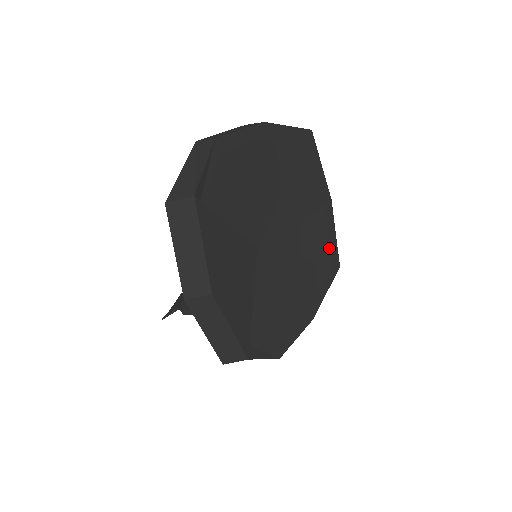
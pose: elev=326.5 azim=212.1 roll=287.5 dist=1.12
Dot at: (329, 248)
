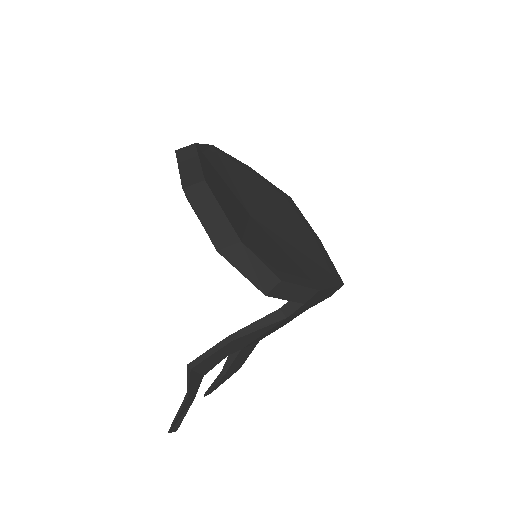
Dot at: (326, 263)
